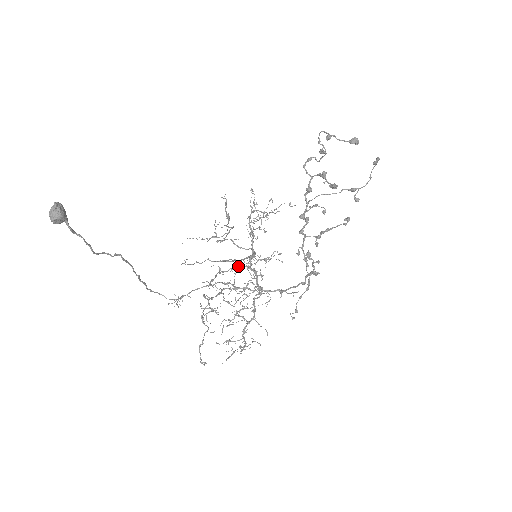
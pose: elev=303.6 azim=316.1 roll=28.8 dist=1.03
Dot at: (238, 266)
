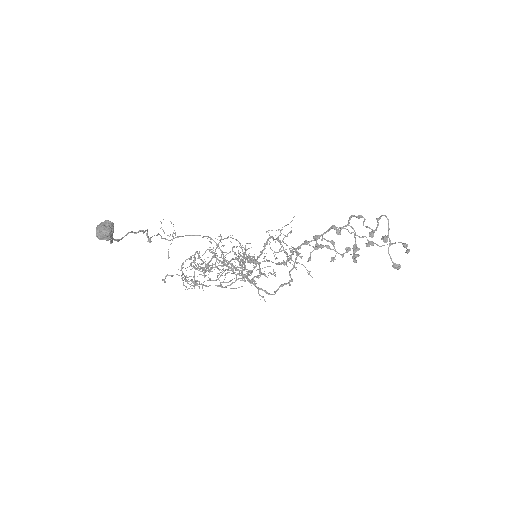
Dot at: (237, 240)
